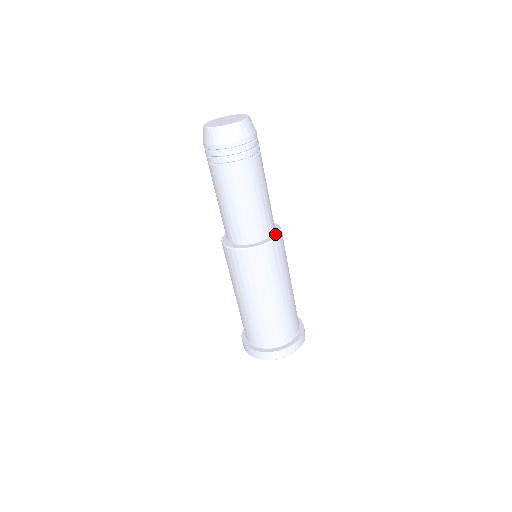
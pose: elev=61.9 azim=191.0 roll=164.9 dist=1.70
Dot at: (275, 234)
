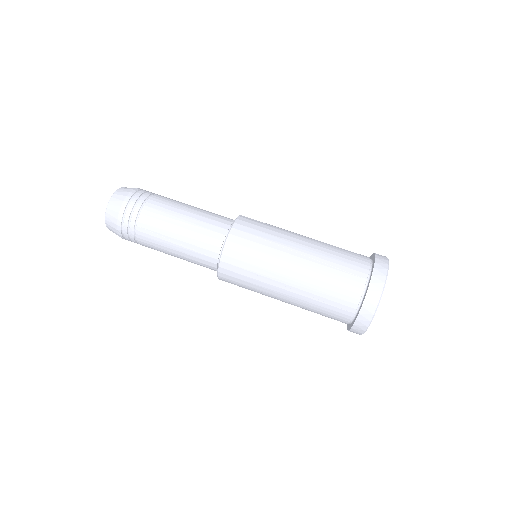
Dot at: occluded
